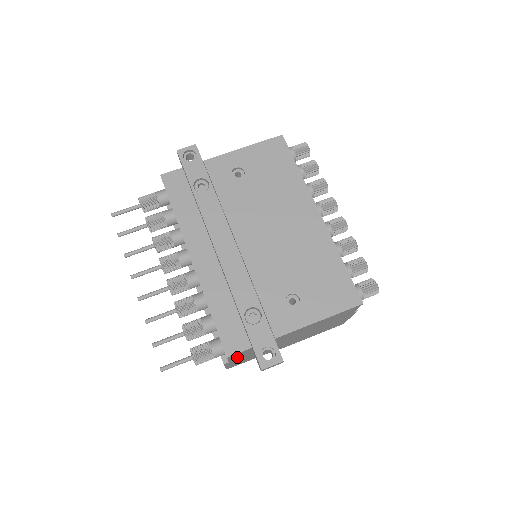
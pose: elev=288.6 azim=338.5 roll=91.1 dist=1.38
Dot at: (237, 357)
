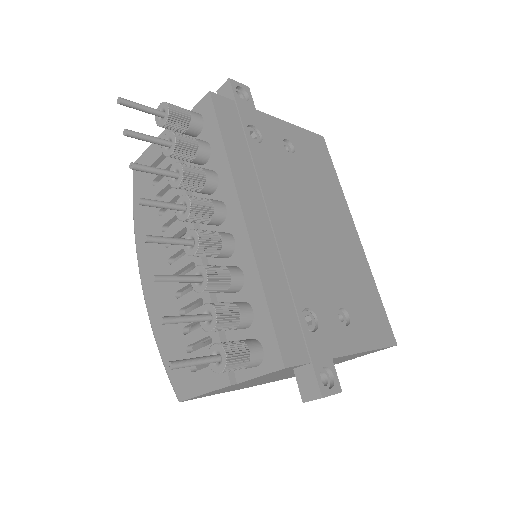
Dot at: occluded
